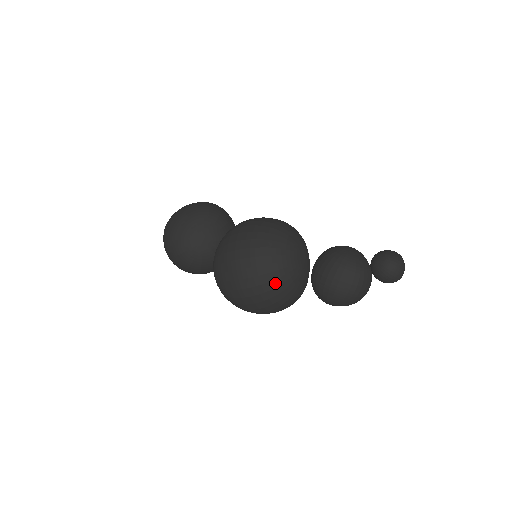
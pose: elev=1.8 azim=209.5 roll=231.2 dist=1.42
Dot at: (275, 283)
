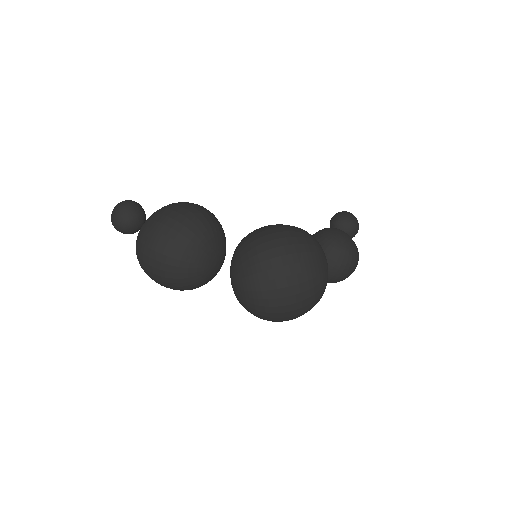
Dot at: occluded
